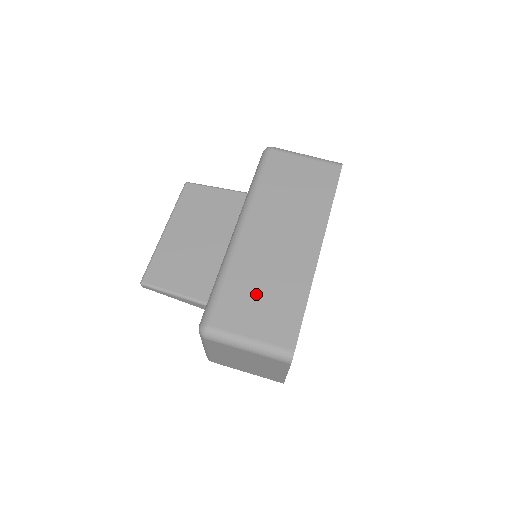
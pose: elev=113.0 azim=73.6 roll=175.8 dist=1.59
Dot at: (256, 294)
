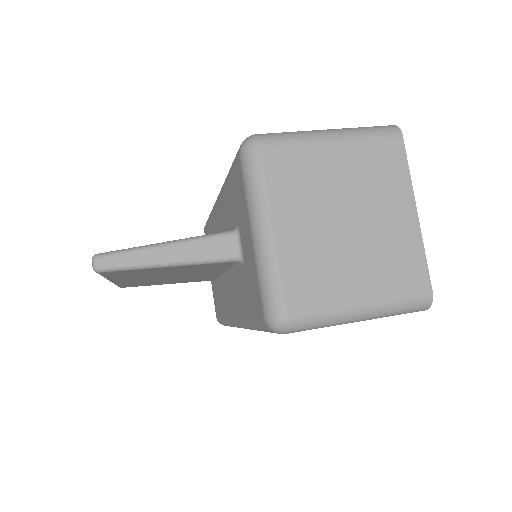
Dot at: occluded
